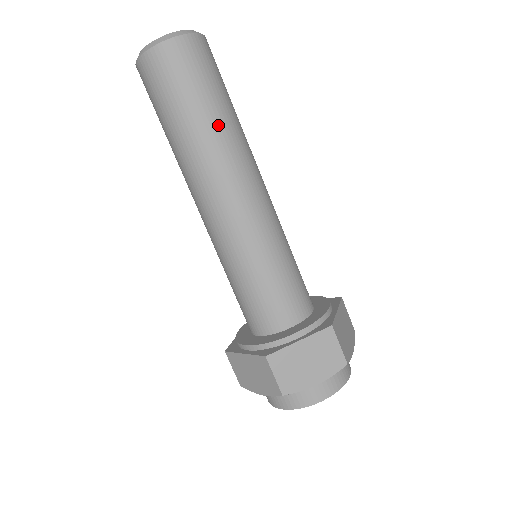
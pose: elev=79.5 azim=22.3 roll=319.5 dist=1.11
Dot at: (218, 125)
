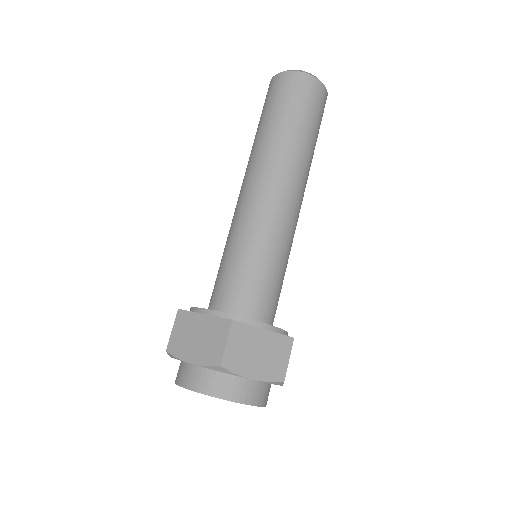
Dot at: (276, 134)
